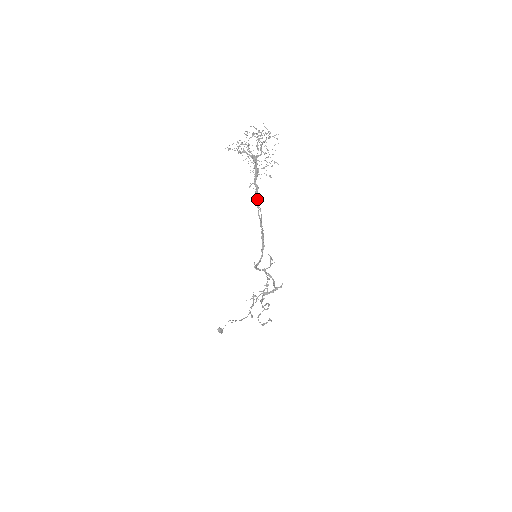
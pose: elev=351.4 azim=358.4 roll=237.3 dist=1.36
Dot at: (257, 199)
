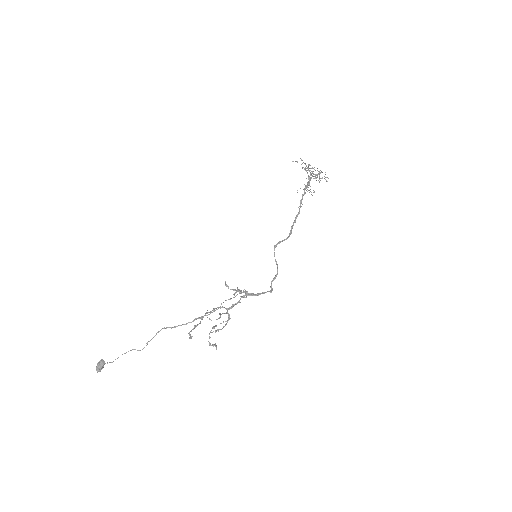
Dot at: occluded
